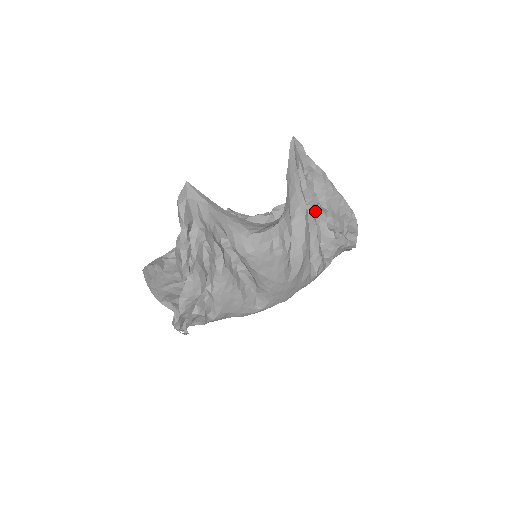
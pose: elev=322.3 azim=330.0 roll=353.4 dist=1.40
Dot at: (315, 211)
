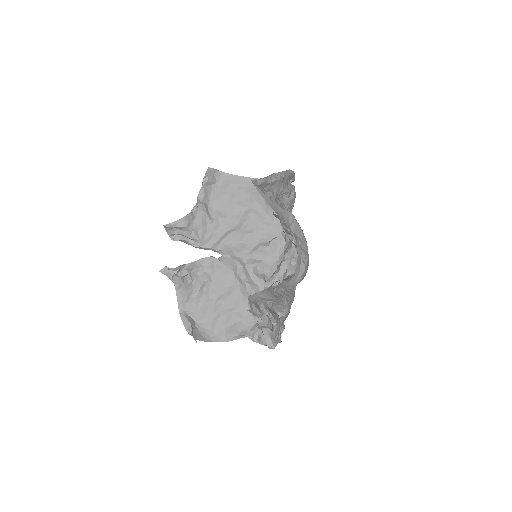
Dot at: occluded
